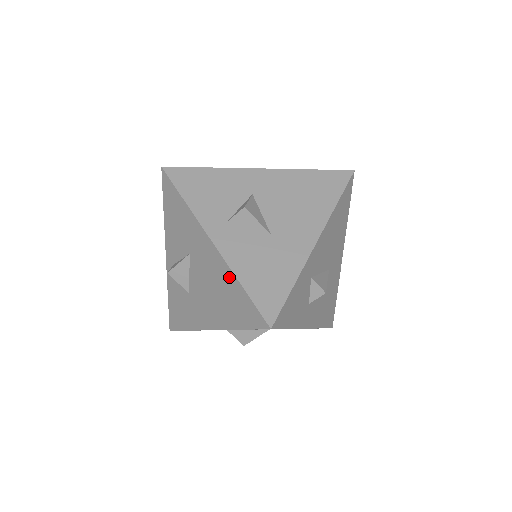
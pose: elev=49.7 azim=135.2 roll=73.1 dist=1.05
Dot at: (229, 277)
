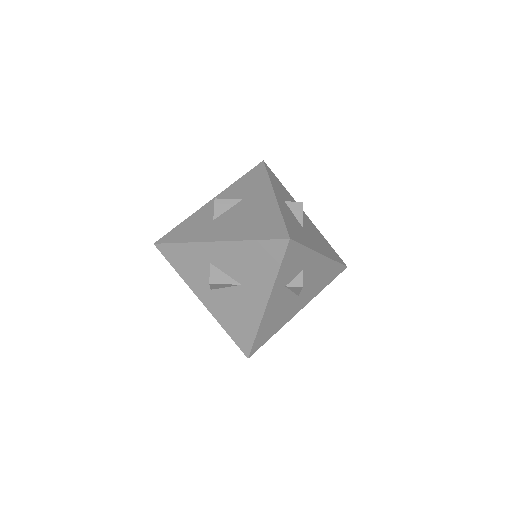
Dot at: (274, 212)
